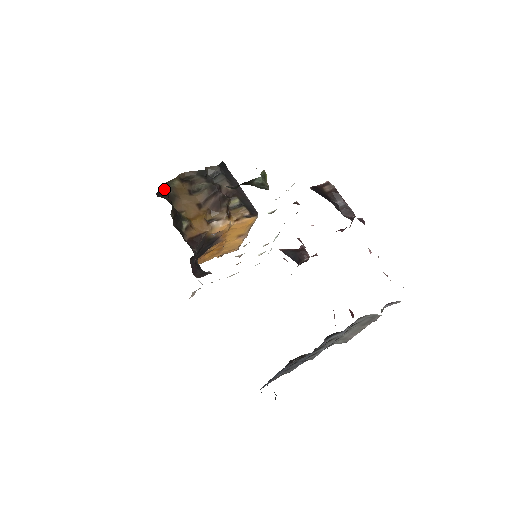
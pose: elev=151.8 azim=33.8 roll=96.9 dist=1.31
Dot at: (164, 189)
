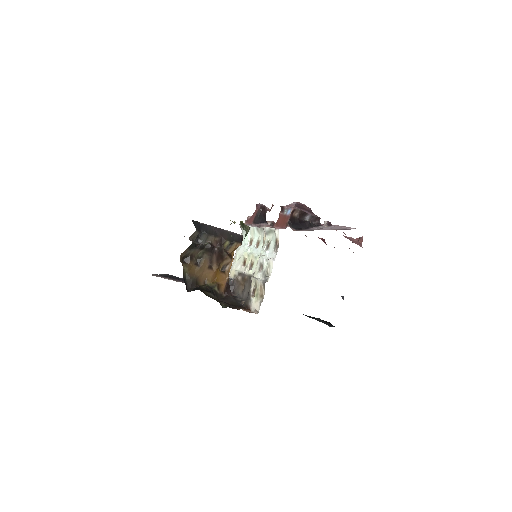
Dot at: (185, 282)
